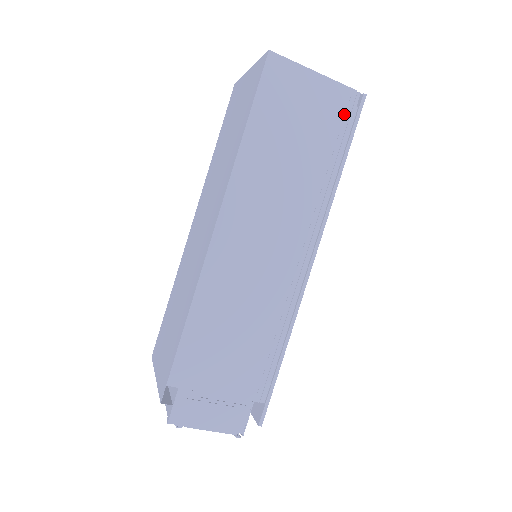
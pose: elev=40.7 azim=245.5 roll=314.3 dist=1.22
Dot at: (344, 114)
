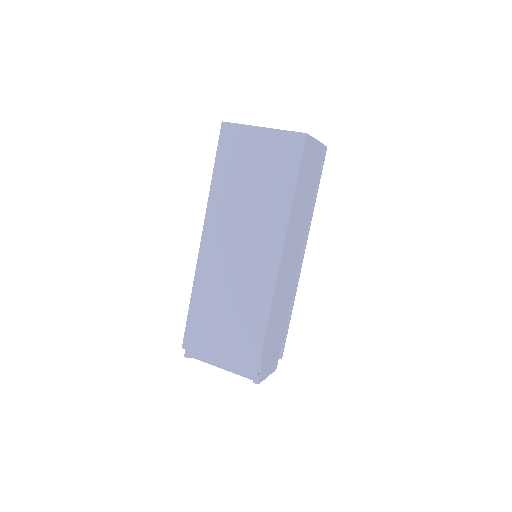
Dot at: (320, 162)
